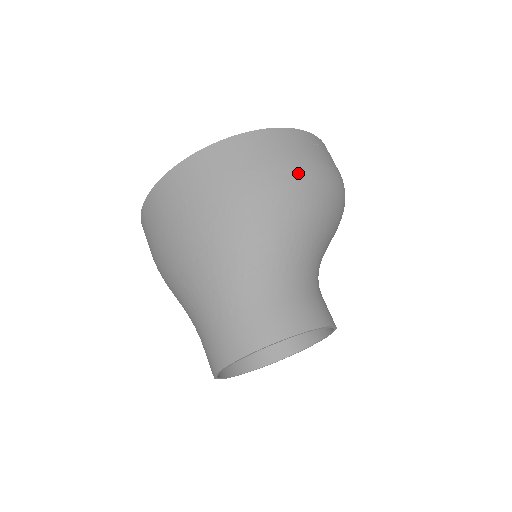
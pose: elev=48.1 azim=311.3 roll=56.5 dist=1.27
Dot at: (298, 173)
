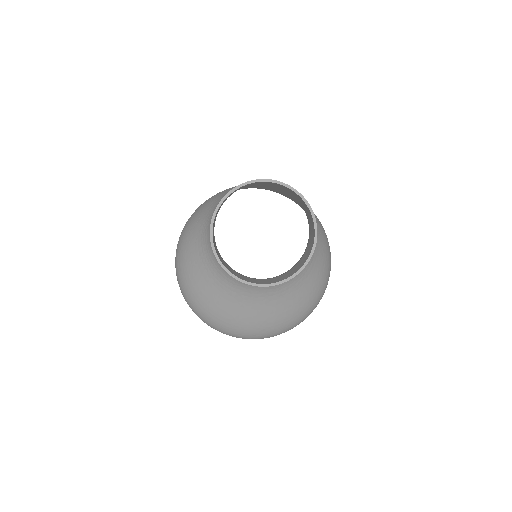
Dot at: occluded
